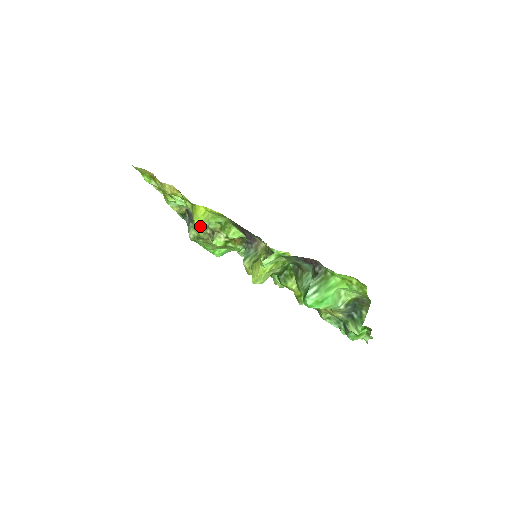
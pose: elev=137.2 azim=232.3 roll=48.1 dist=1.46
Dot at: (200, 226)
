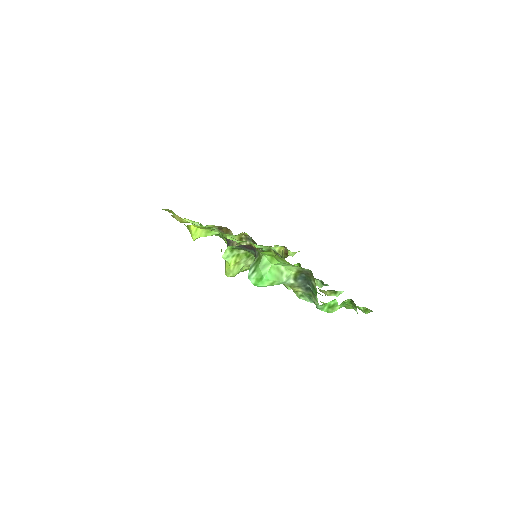
Dot at: occluded
